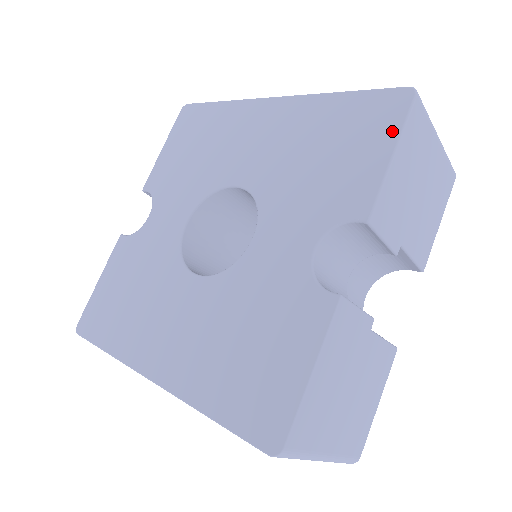
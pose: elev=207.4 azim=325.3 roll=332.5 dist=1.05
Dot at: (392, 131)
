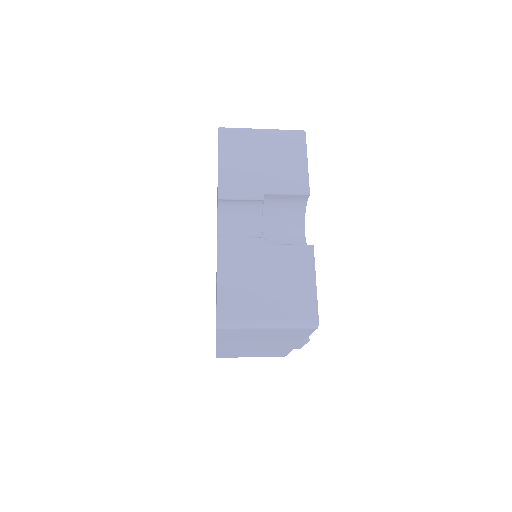
Dot at: occluded
